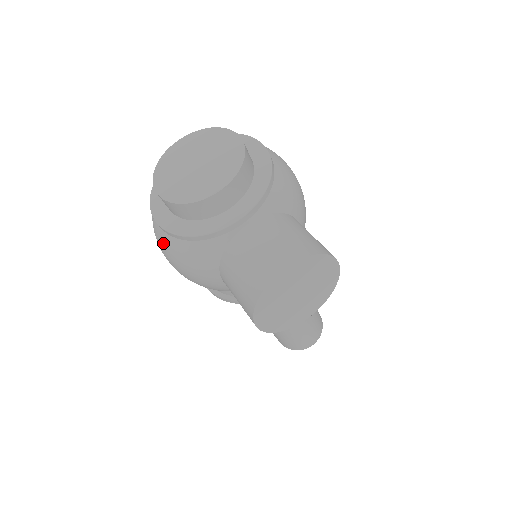
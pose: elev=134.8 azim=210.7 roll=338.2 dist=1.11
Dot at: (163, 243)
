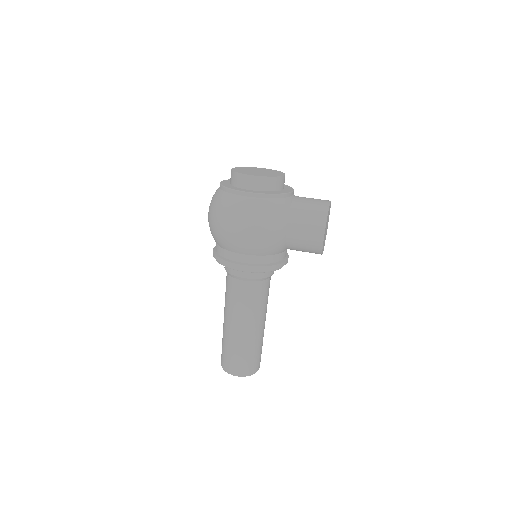
Dot at: (253, 206)
